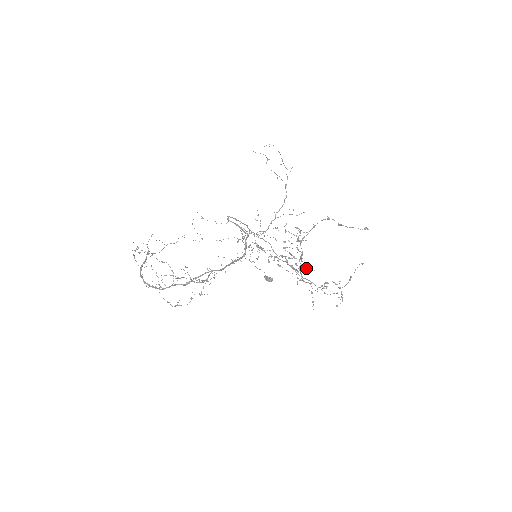
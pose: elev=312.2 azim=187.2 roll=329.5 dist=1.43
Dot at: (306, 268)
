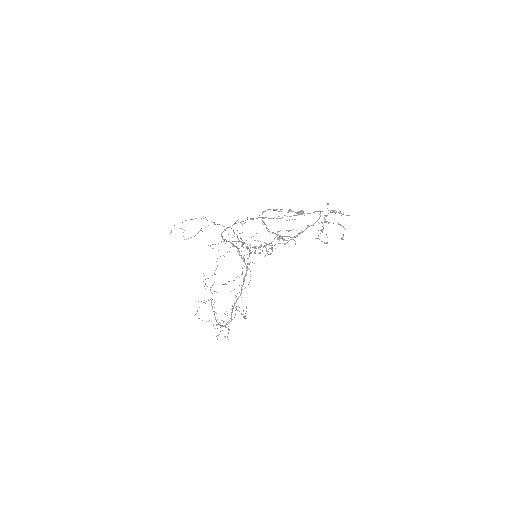
Dot at: occluded
